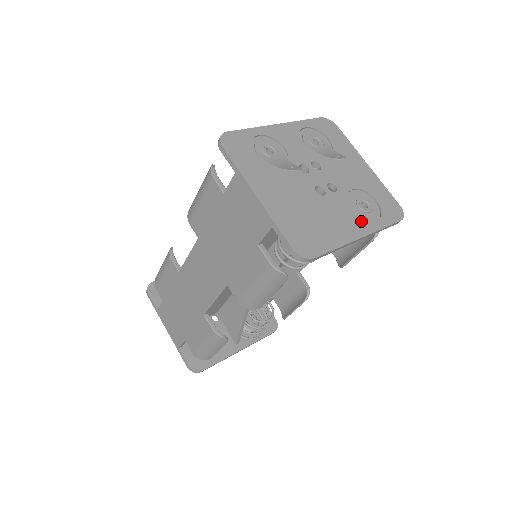
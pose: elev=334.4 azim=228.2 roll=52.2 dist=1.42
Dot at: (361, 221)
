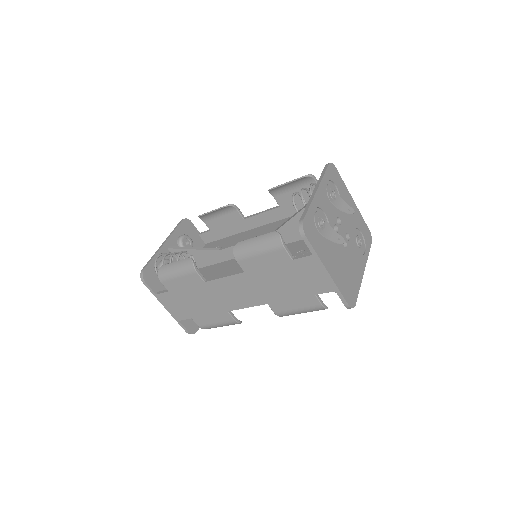
Dot at: (361, 258)
